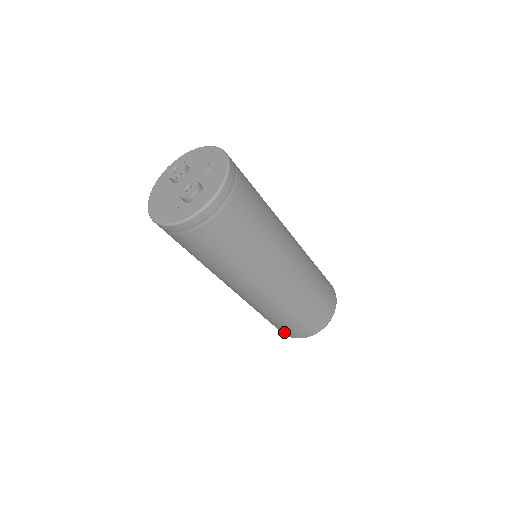
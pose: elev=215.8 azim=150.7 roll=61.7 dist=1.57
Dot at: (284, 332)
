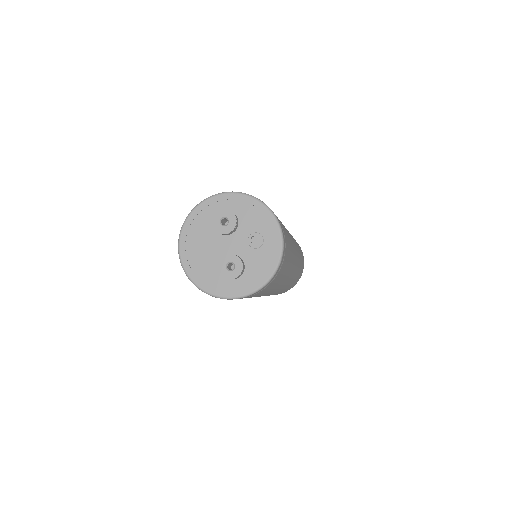
Dot at: occluded
